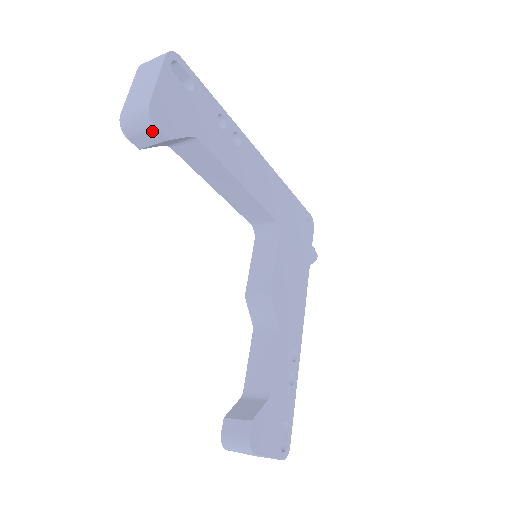
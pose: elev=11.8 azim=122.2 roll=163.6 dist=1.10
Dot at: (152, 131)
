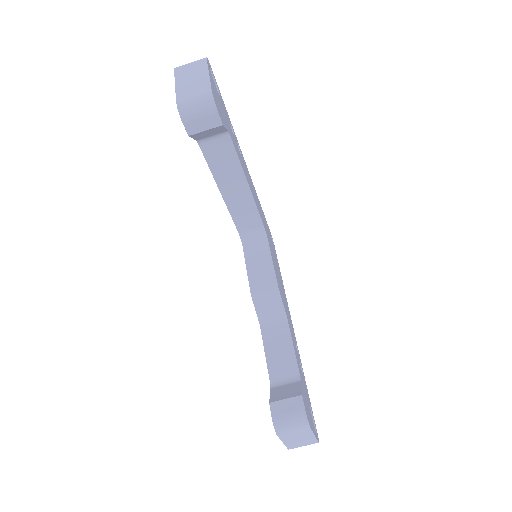
Dot at: (212, 115)
